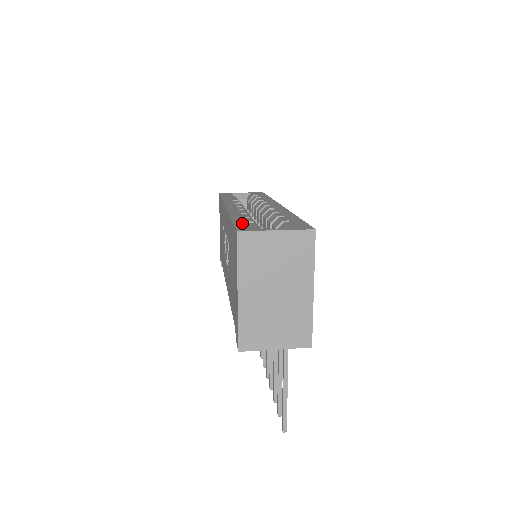
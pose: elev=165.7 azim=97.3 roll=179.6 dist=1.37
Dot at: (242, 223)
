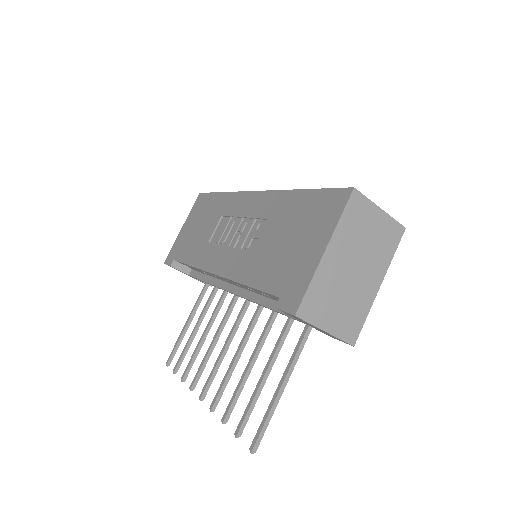
Dot at: occluded
